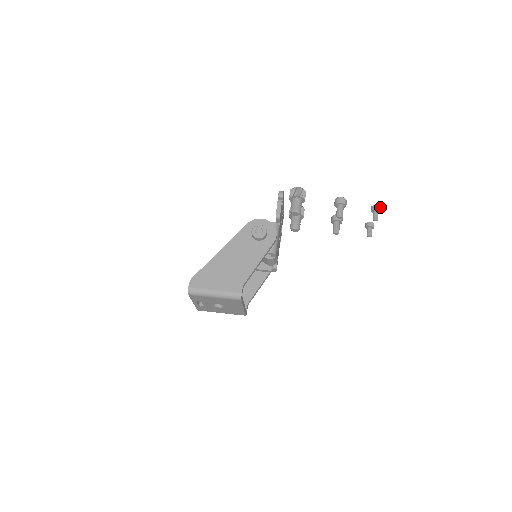
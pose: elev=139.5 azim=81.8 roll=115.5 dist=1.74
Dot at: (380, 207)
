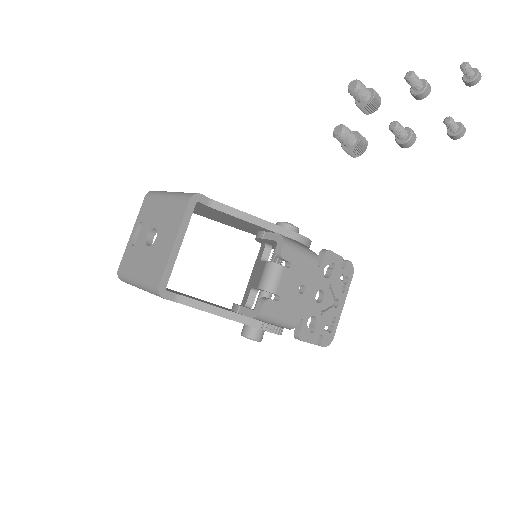
Dot at: (480, 74)
